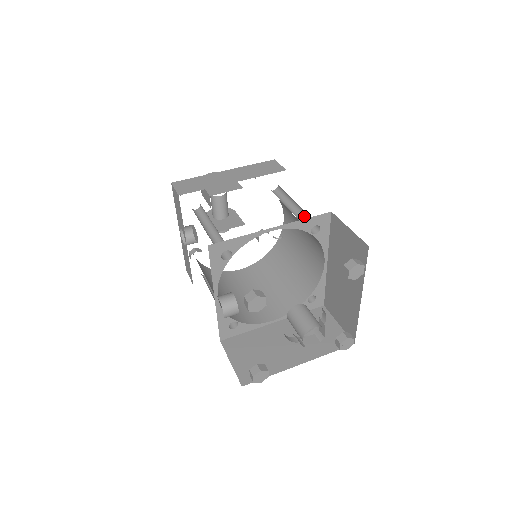
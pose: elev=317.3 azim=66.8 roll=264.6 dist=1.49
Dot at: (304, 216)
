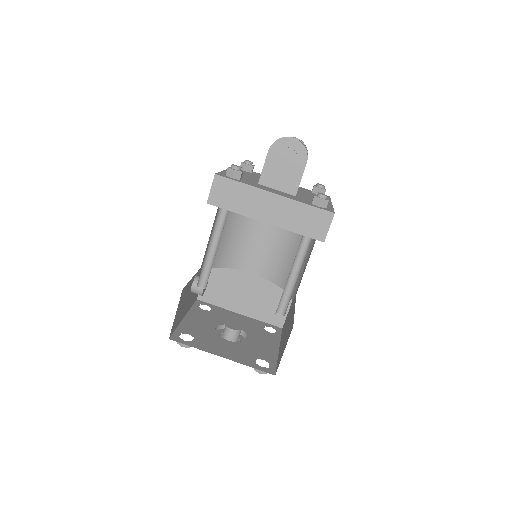
Dot at: (292, 291)
